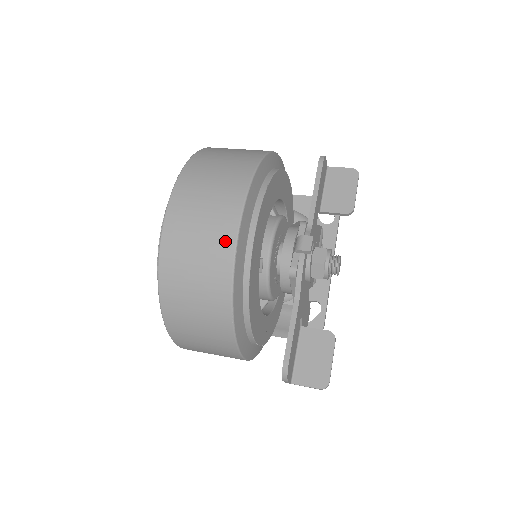
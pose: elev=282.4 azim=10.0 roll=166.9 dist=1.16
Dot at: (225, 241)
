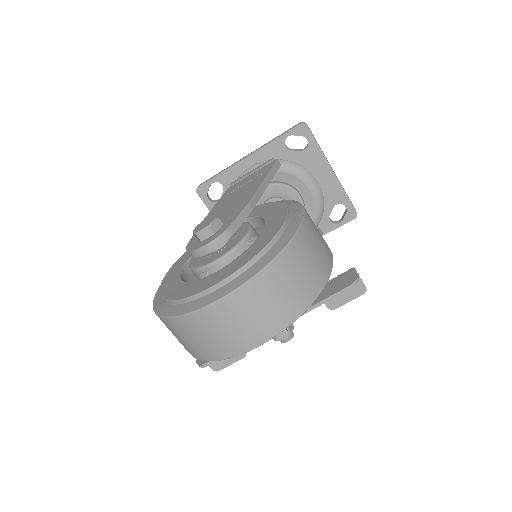
Dot at: (232, 350)
